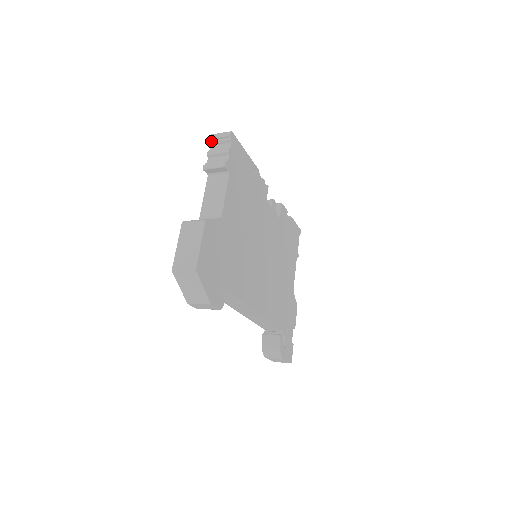
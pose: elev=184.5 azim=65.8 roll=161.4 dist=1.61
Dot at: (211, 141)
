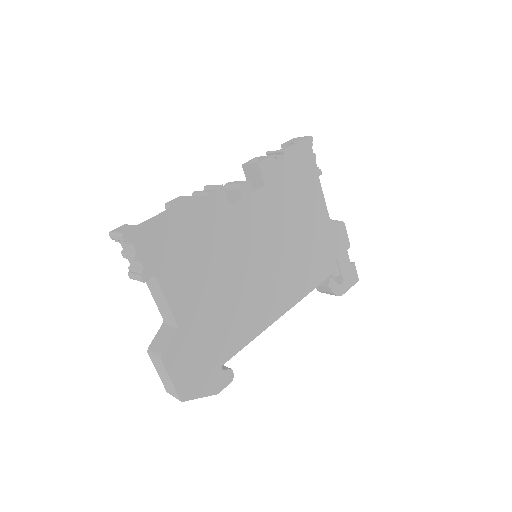
Dot at: (115, 240)
